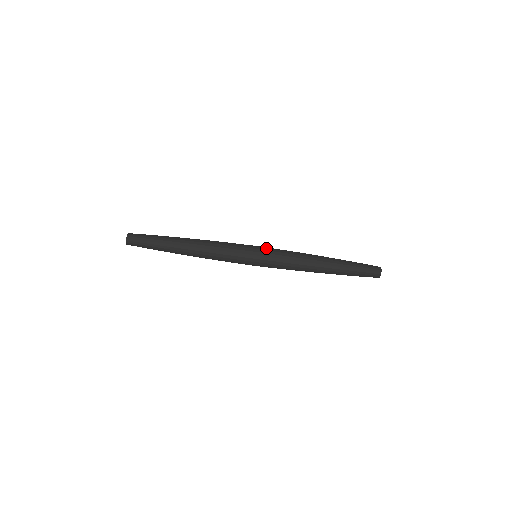
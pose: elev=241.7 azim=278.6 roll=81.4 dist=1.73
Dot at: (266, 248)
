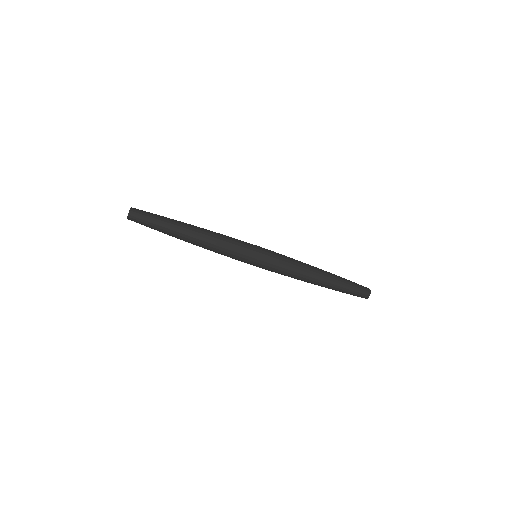
Dot at: (268, 252)
